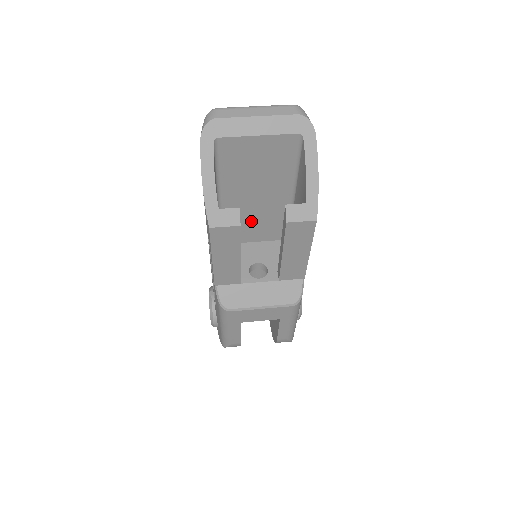
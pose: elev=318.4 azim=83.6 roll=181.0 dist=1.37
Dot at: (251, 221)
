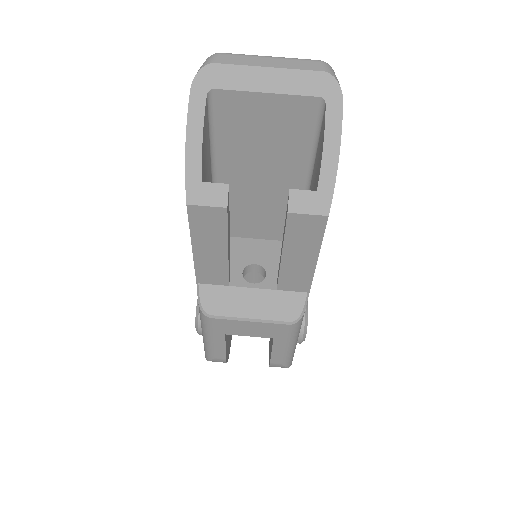
Dot at: (254, 211)
